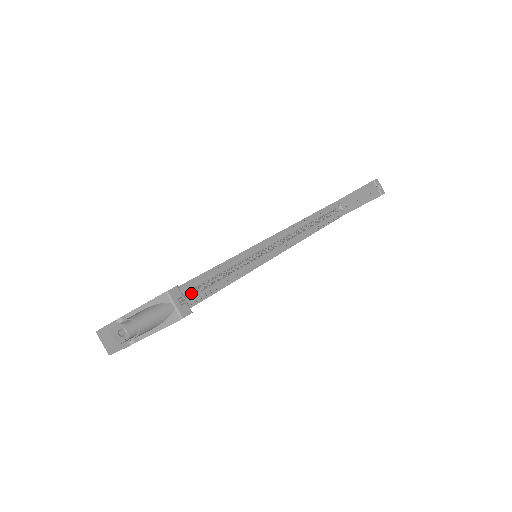
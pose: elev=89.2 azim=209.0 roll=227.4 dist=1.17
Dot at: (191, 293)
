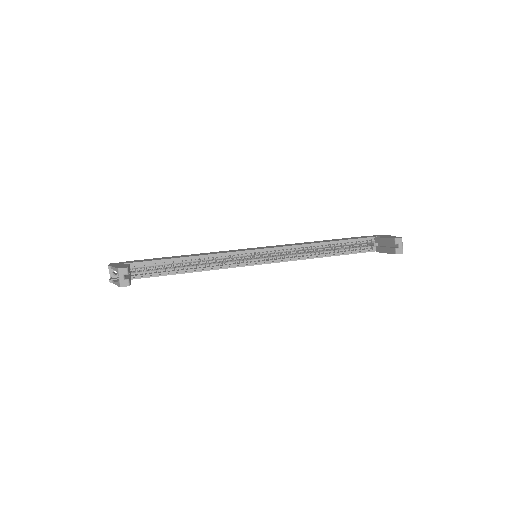
Dot at: (184, 264)
